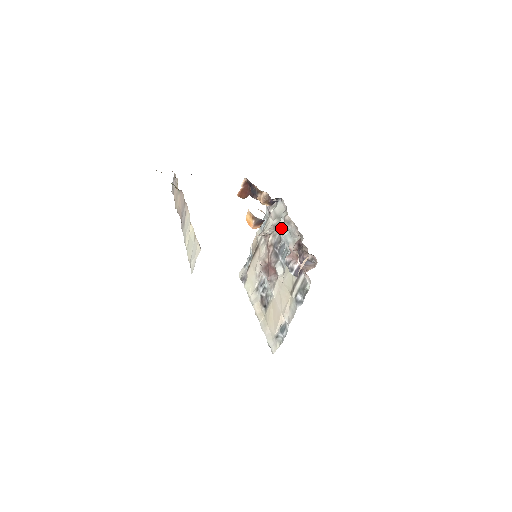
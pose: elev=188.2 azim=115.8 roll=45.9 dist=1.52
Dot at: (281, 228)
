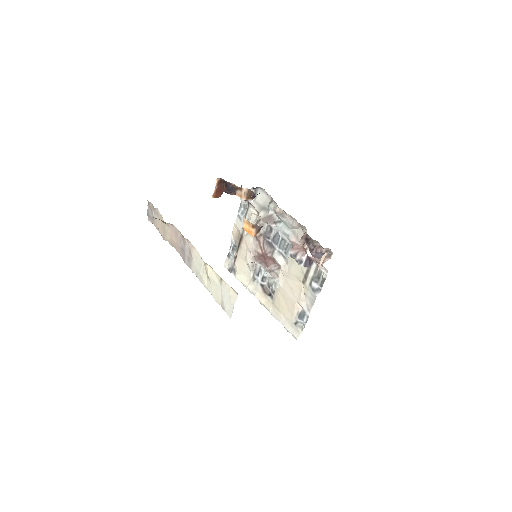
Dot at: (273, 221)
